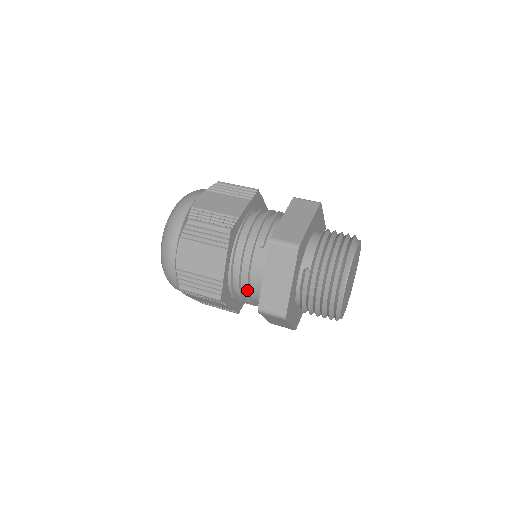
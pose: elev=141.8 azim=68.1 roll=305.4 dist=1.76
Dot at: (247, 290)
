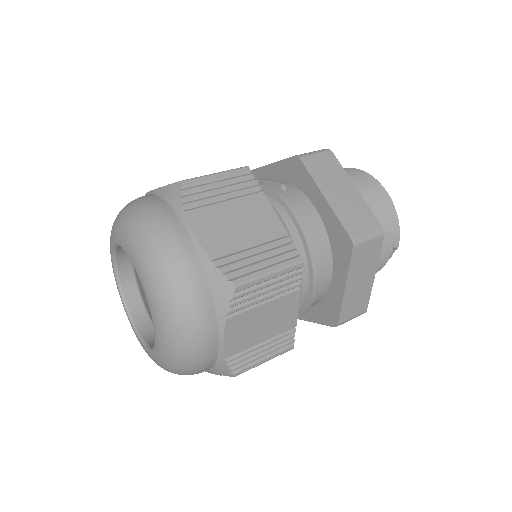
Dot at: (310, 246)
